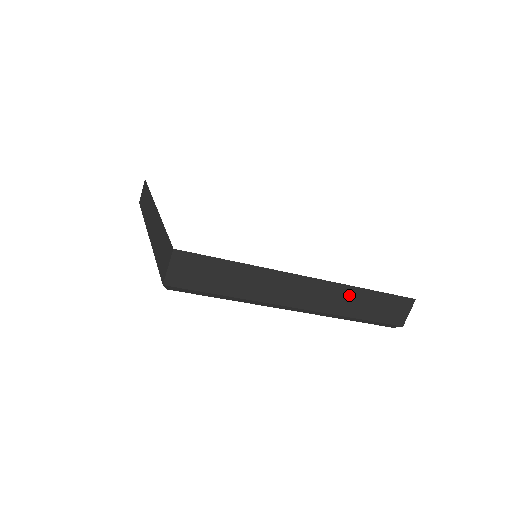
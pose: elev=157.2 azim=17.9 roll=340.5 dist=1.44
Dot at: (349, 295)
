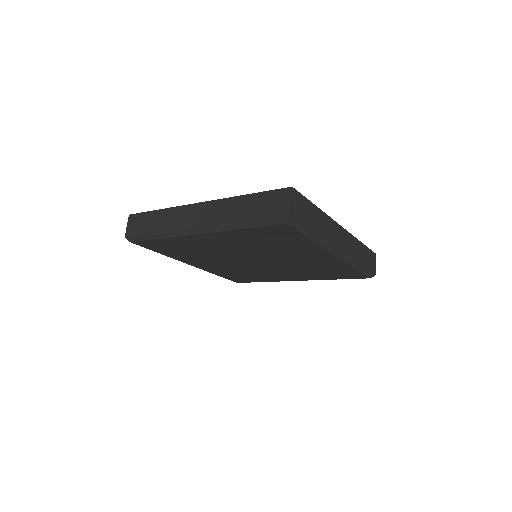
Dot at: (356, 245)
